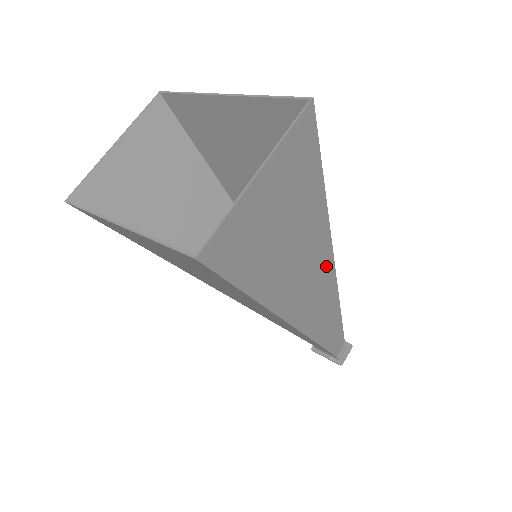
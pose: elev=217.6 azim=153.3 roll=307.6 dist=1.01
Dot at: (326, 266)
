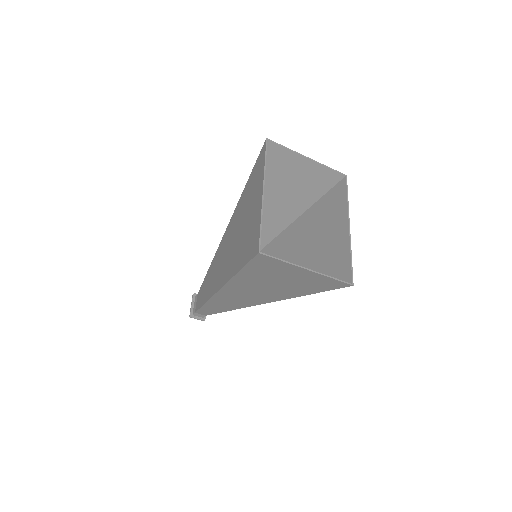
Dot at: (260, 301)
